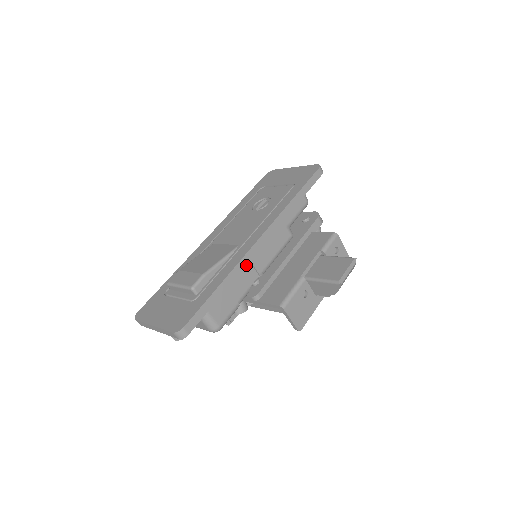
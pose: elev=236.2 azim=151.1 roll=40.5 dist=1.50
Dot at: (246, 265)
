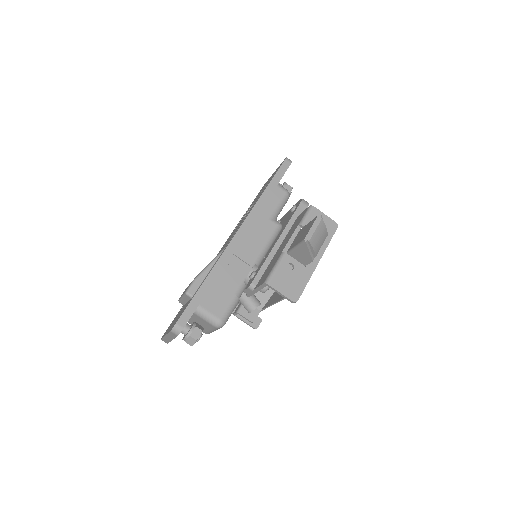
Dot at: (234, 261)
